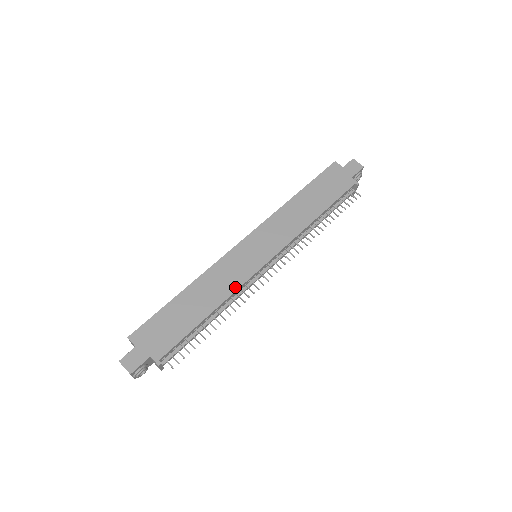
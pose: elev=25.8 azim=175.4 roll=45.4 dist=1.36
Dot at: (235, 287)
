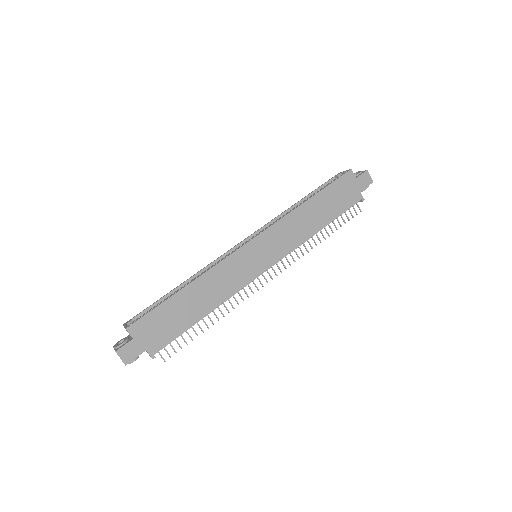
Dot at: (234, 290)
